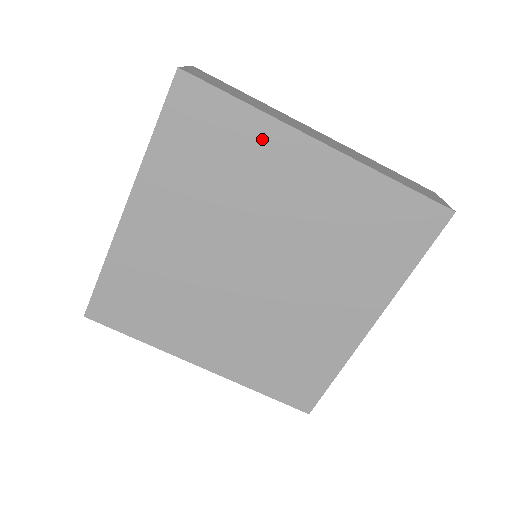
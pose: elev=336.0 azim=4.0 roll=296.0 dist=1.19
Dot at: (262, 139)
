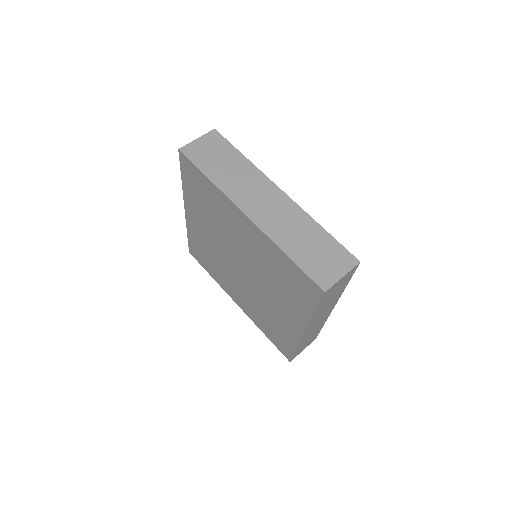
Dot at: (220, 200)
